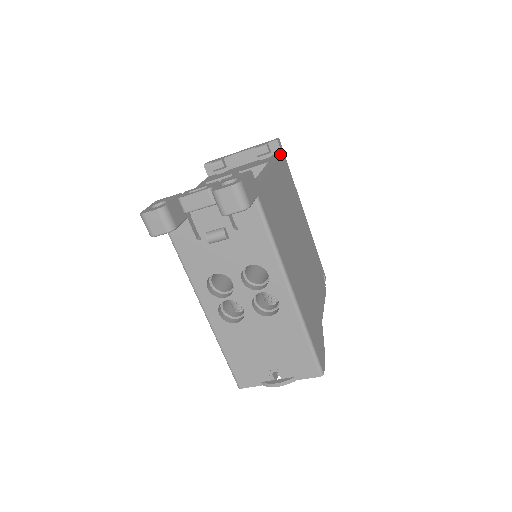
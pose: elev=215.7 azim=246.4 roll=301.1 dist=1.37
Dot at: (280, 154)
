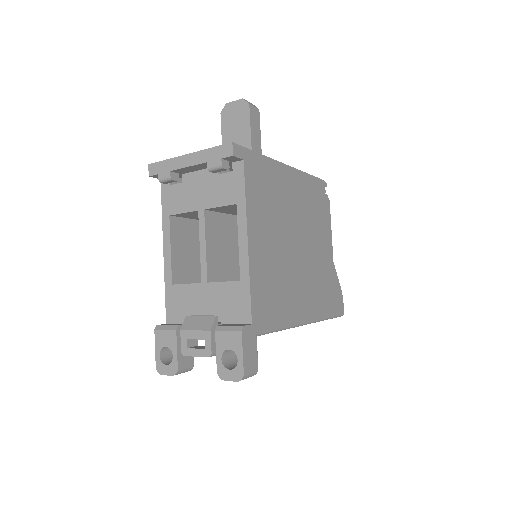
Dot at: (244, 171)
